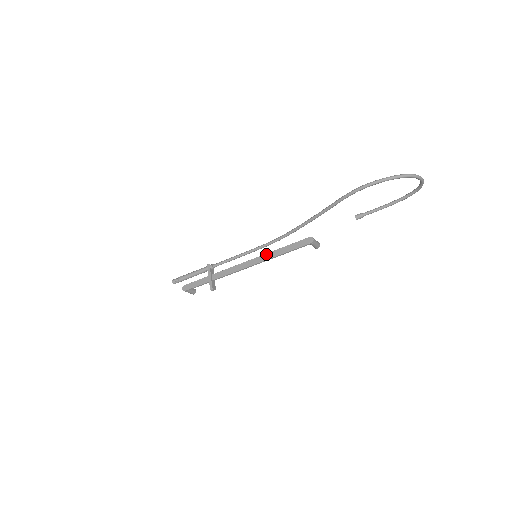
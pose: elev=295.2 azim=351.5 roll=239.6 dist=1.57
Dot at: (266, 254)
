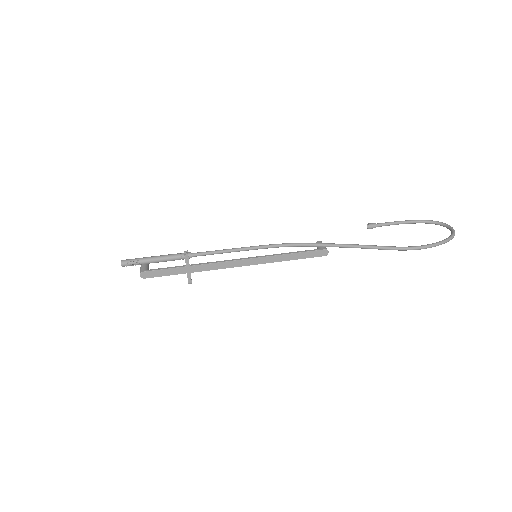
Dot at: (270, 257)
